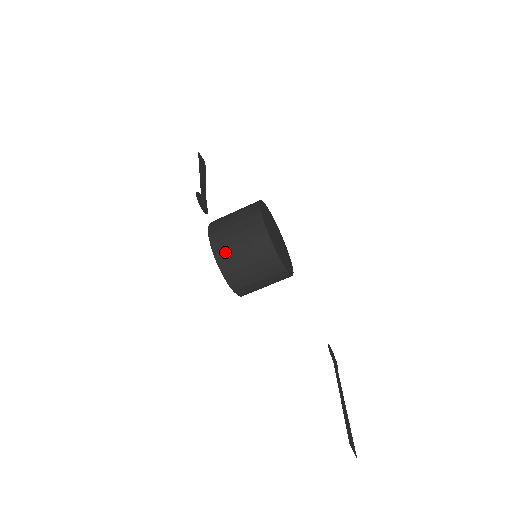
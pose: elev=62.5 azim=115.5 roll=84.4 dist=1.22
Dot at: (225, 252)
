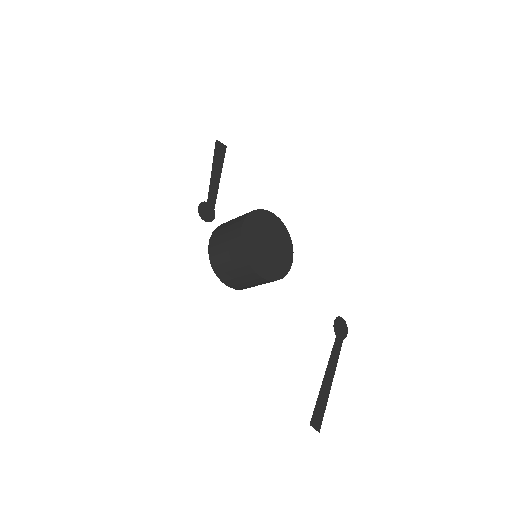
Dot at: (218, 266)
